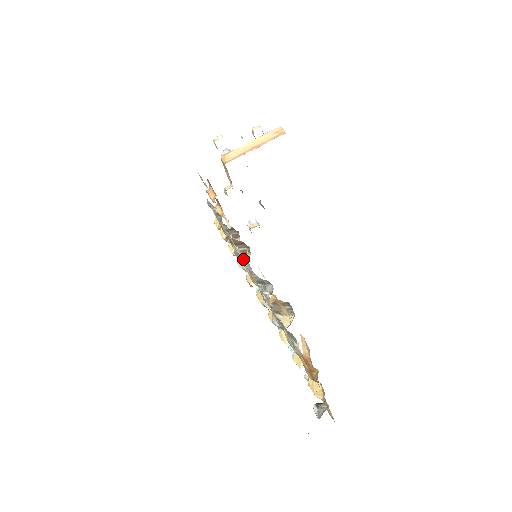
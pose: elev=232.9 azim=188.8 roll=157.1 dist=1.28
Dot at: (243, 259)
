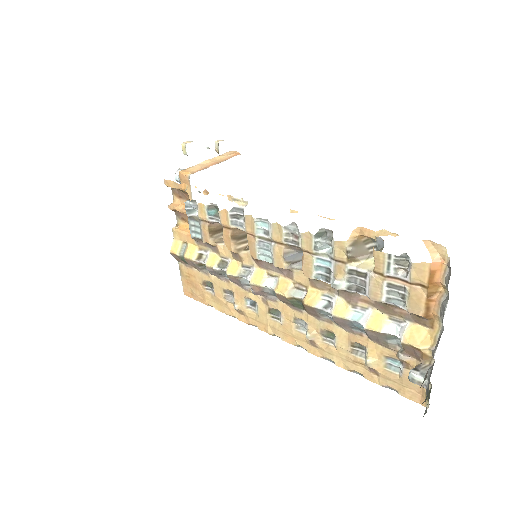
Dot at: (276, 229)
